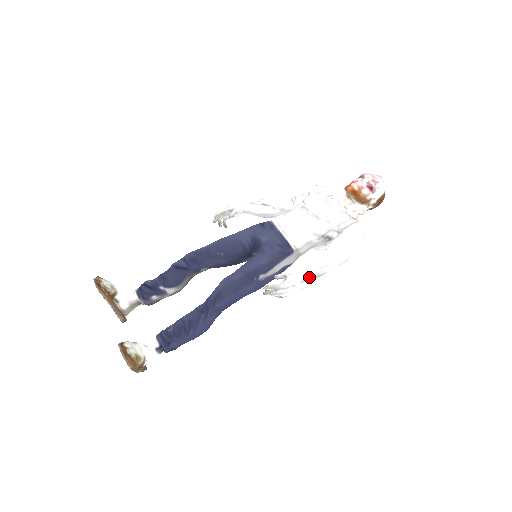
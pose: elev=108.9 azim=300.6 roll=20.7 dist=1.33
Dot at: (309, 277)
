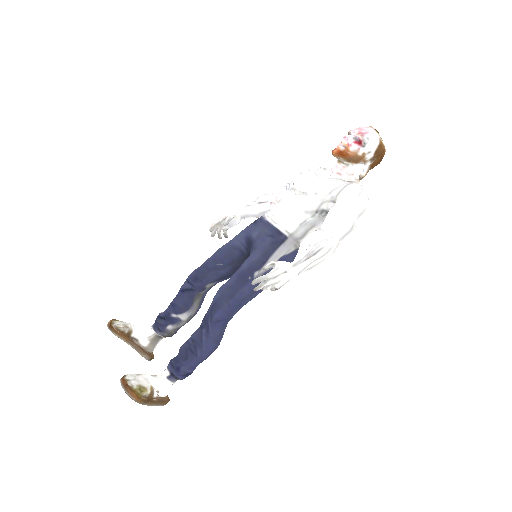
Dot at: (302, 258)
